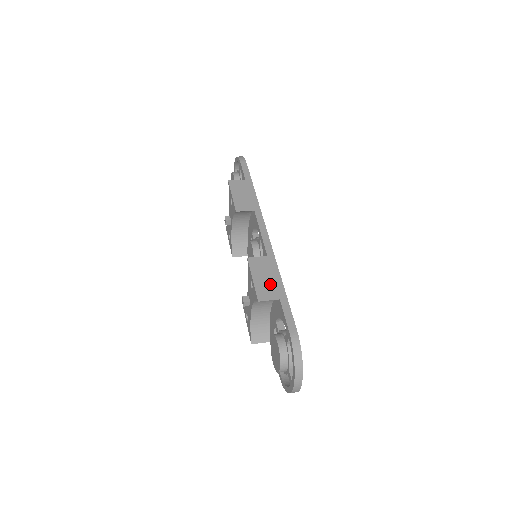
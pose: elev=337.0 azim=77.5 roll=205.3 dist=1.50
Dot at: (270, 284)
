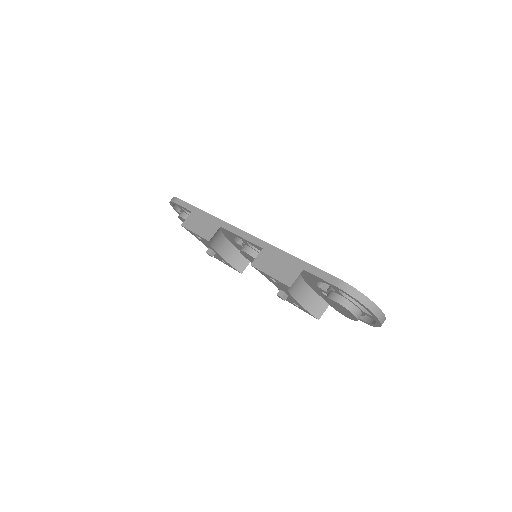
Dot at: (285, 266)
